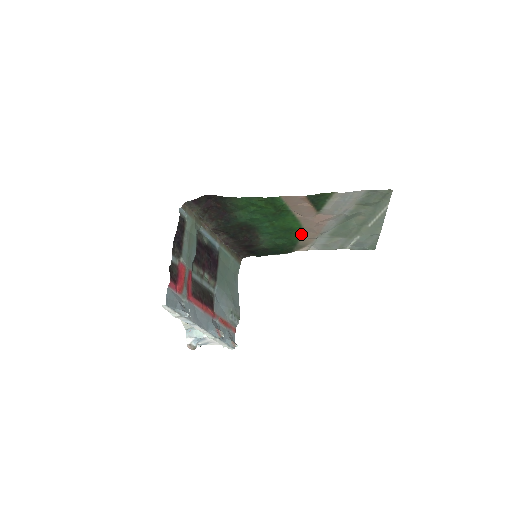
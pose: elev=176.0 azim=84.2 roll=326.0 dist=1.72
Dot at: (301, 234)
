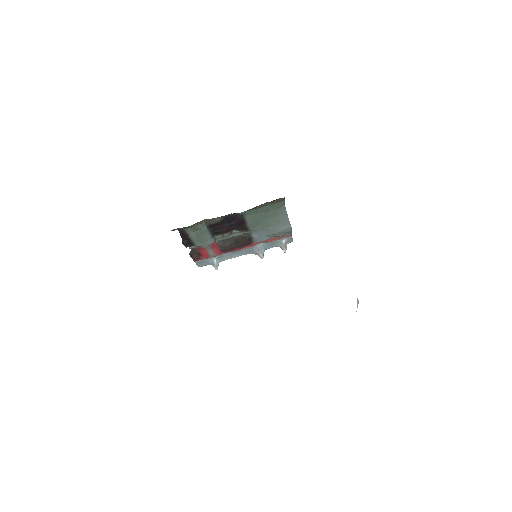
Dot at: occluded
